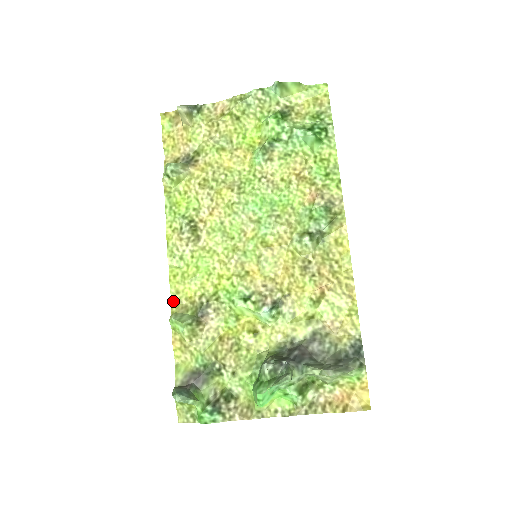
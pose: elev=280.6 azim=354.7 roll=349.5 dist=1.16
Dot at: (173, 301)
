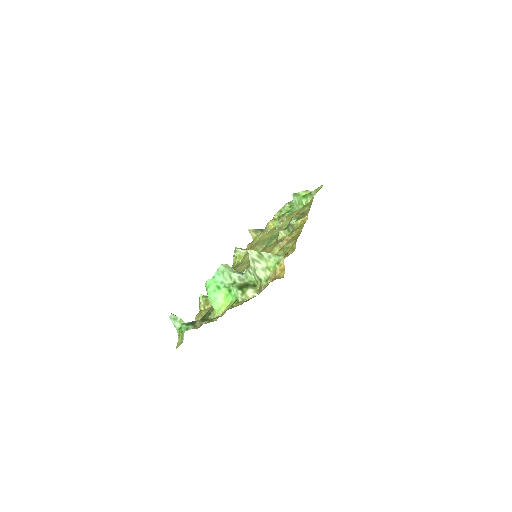
Dot at: occluded
